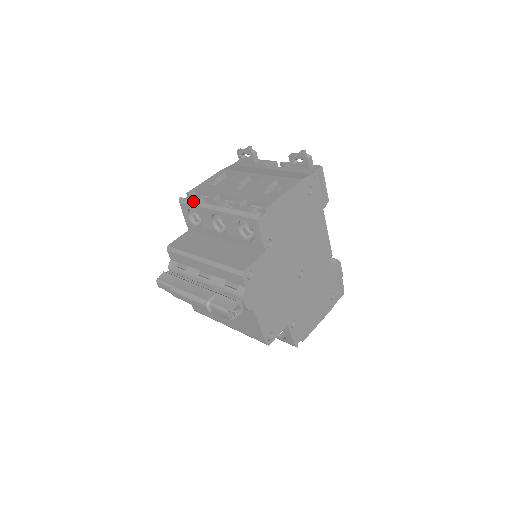
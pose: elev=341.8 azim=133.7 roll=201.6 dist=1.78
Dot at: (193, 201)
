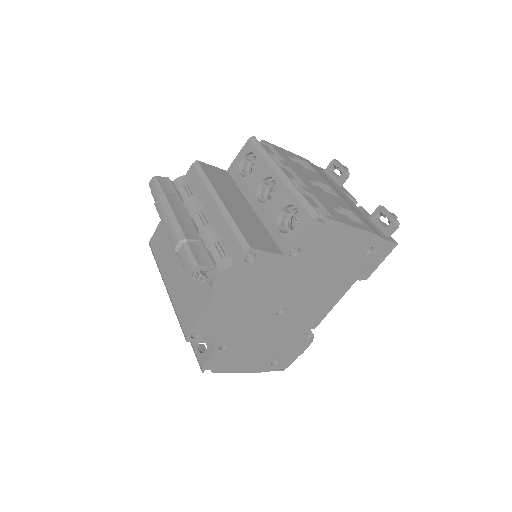
Dot at: (264, 149)
